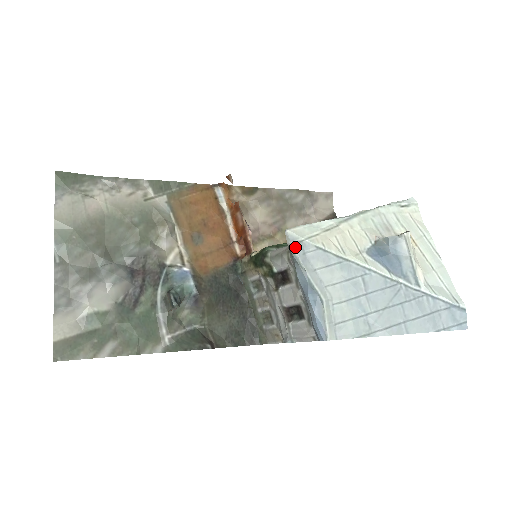
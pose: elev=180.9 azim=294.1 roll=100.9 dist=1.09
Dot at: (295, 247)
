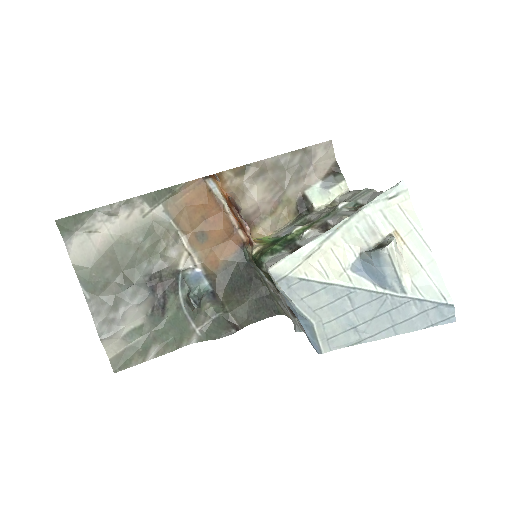
Dot at: (279, 284)
